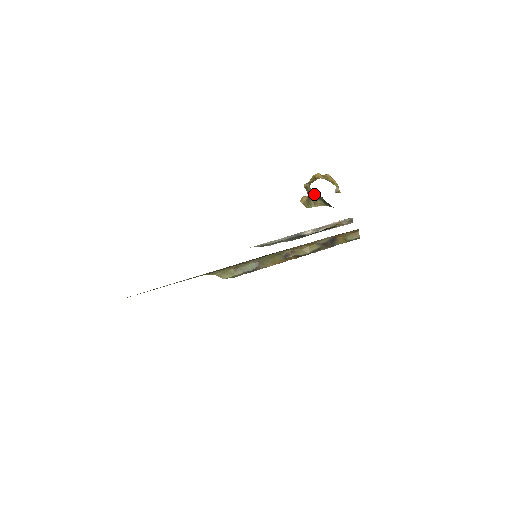
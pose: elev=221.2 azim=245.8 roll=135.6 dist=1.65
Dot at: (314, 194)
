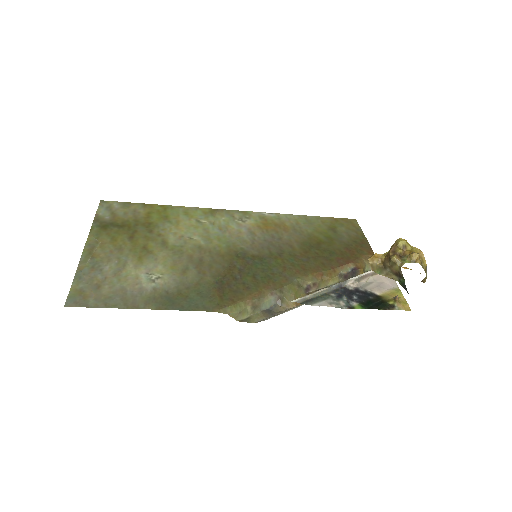
Dot at: (397, 272)
